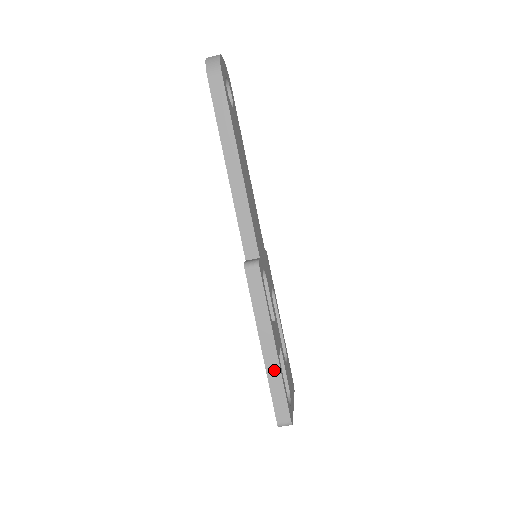
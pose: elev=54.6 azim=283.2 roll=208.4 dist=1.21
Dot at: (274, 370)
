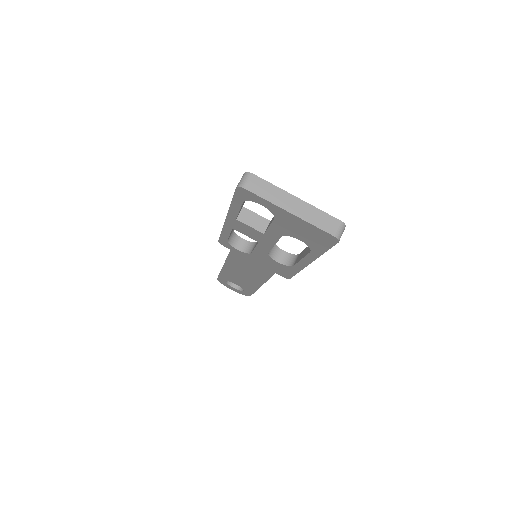
Dot at: occluded
